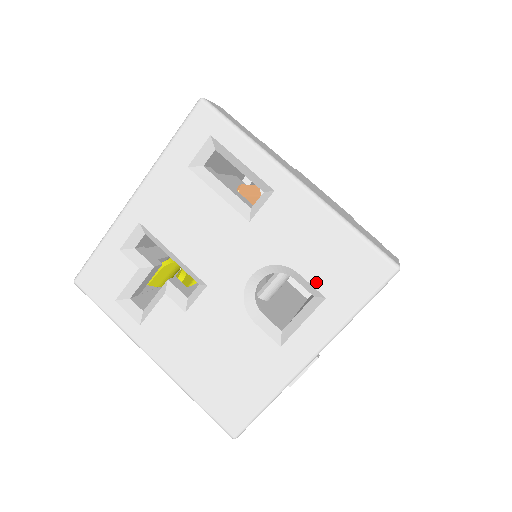
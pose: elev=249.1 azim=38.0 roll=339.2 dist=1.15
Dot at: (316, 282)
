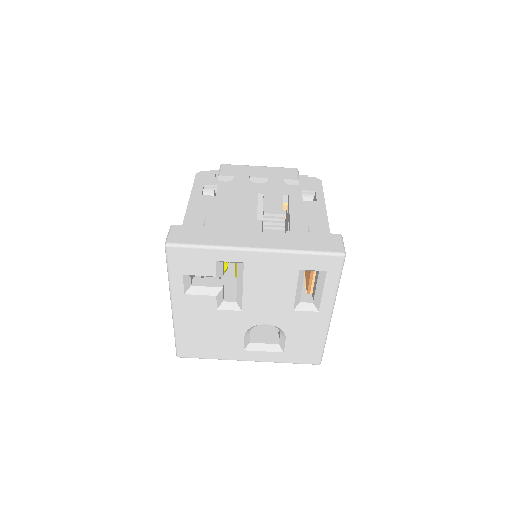
Dot at: (288, 346)
